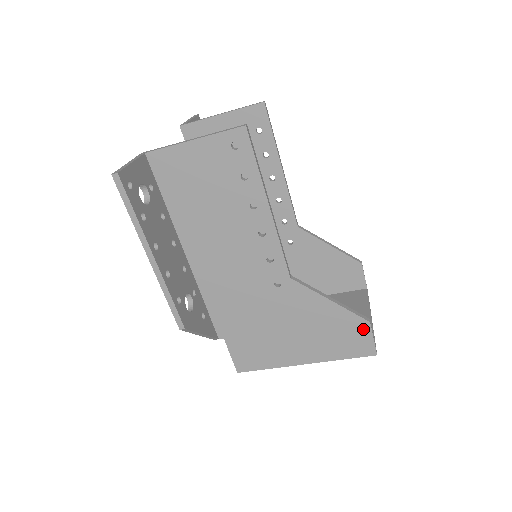
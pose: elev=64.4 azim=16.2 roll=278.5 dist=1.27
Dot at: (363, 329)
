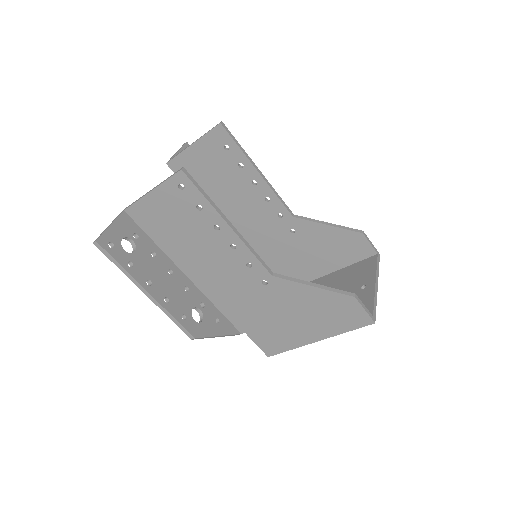
Dot at: (352, 304)
